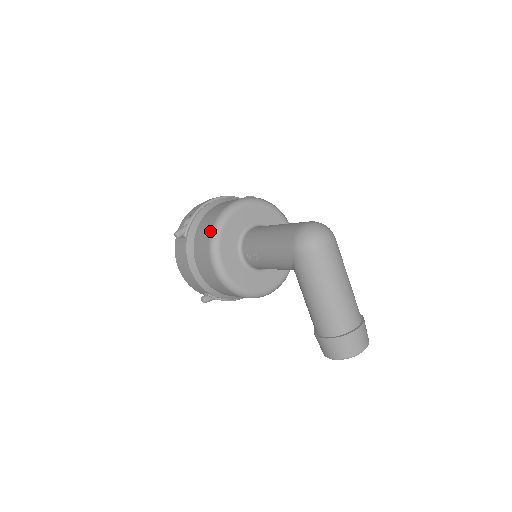
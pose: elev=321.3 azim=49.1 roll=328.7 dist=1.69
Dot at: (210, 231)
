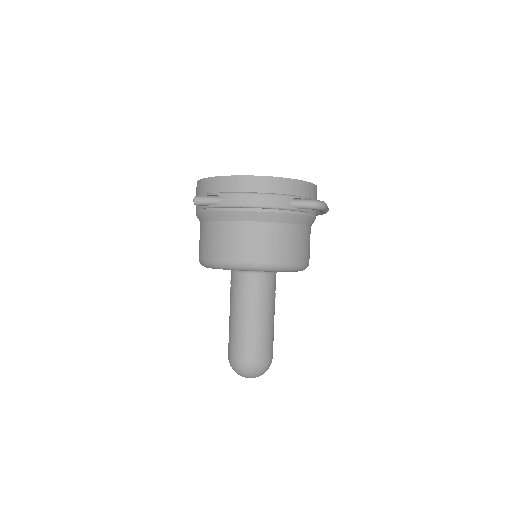
Dot at: (209, 258)
